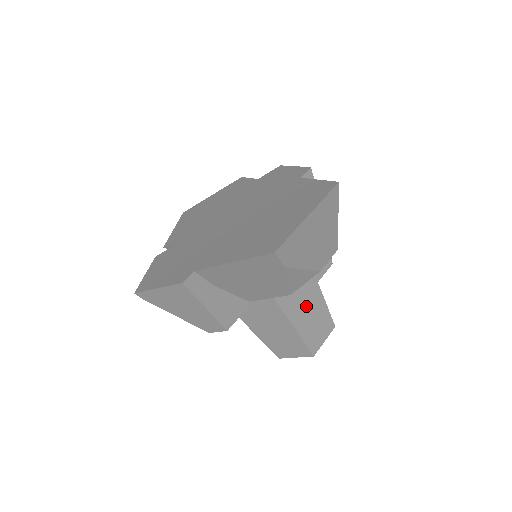
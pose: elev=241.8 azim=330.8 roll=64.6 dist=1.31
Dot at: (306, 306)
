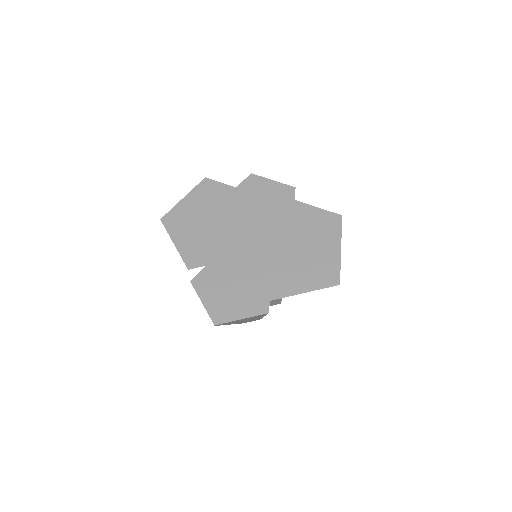
Dot at: occluded
